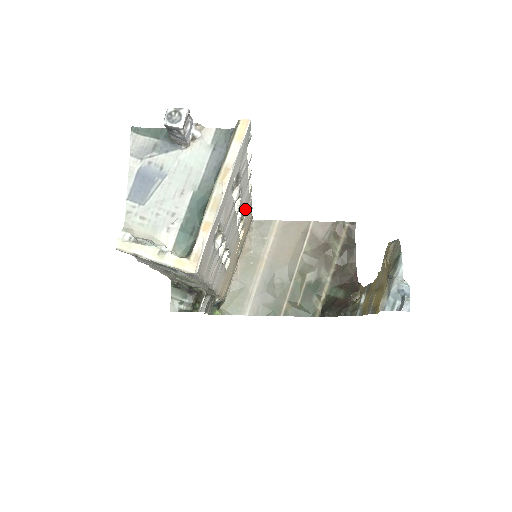
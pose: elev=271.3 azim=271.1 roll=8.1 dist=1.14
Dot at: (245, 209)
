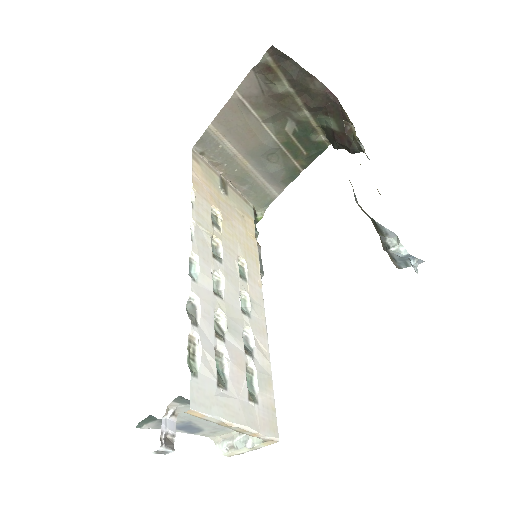
Dot at: (206, 244)
